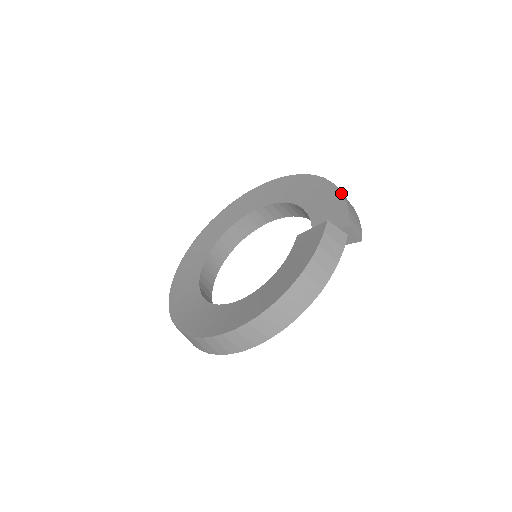
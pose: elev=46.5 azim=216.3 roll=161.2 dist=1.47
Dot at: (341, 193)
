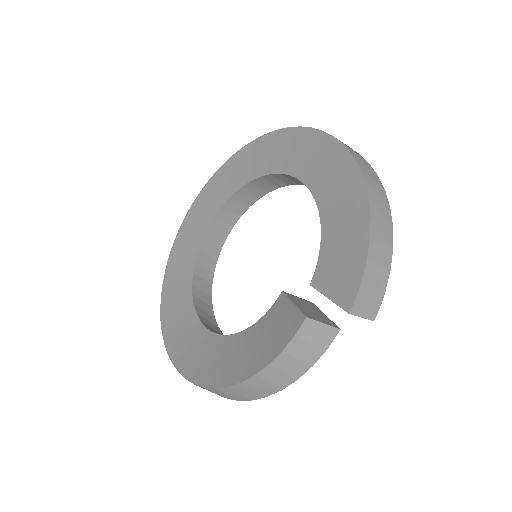
Dot at: (368, 239)
